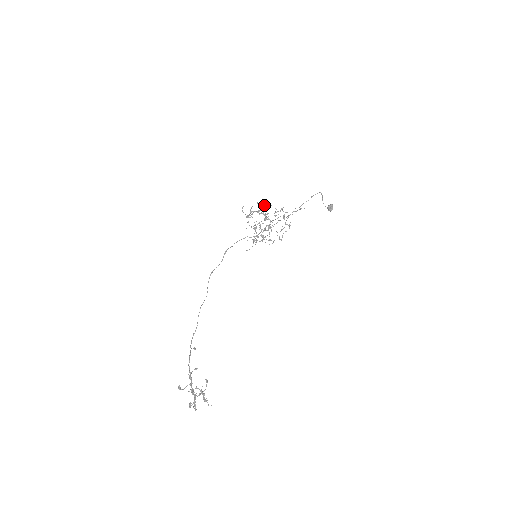
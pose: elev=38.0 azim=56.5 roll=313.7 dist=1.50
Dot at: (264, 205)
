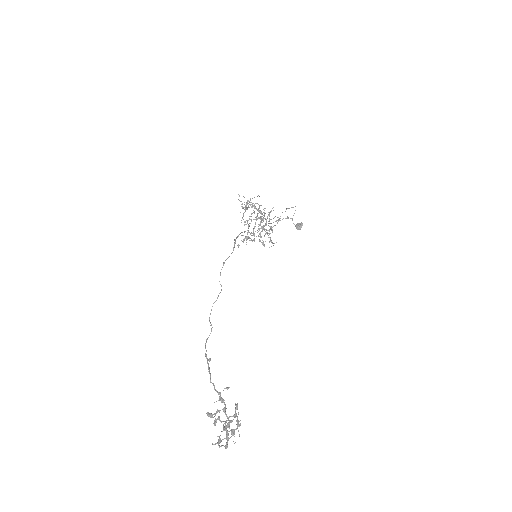
Dot at: occluded
